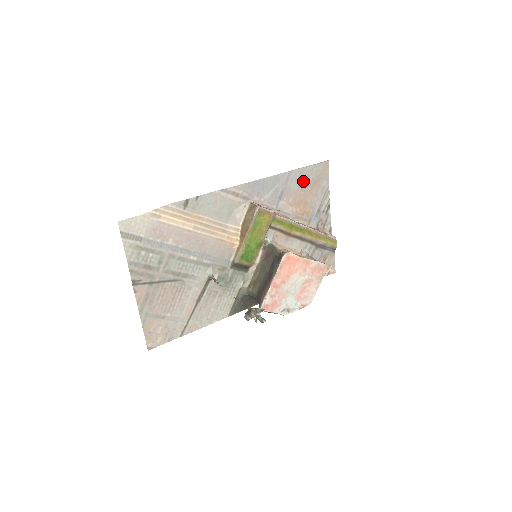
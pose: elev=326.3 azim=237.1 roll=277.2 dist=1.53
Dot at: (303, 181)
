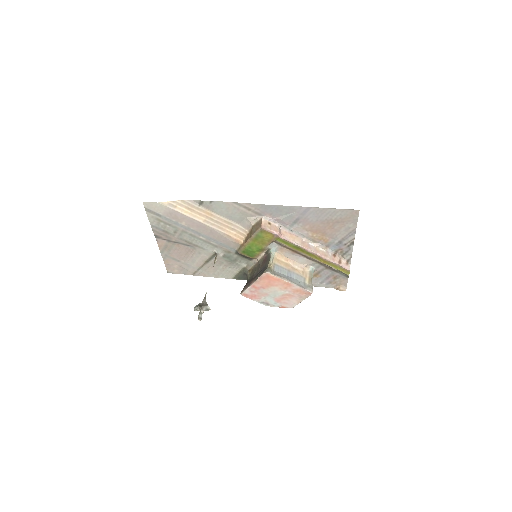
Dot at: (324, 217)
